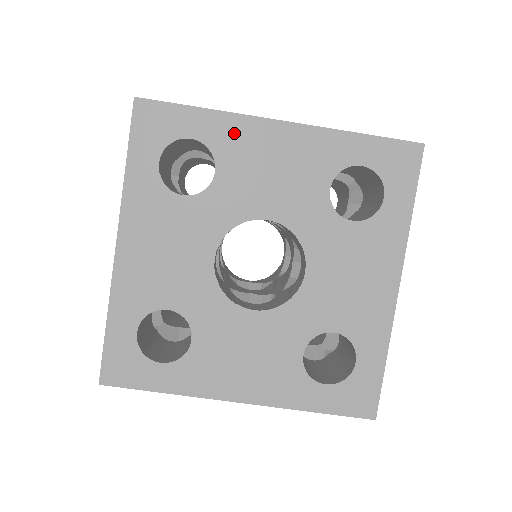
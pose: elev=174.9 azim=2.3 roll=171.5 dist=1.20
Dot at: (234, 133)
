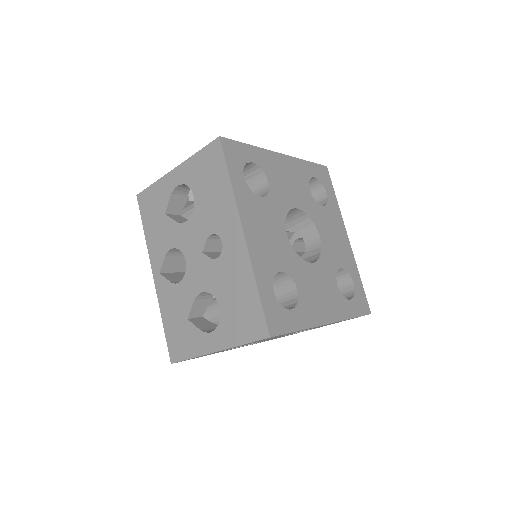
Dot at: (267, 160)
